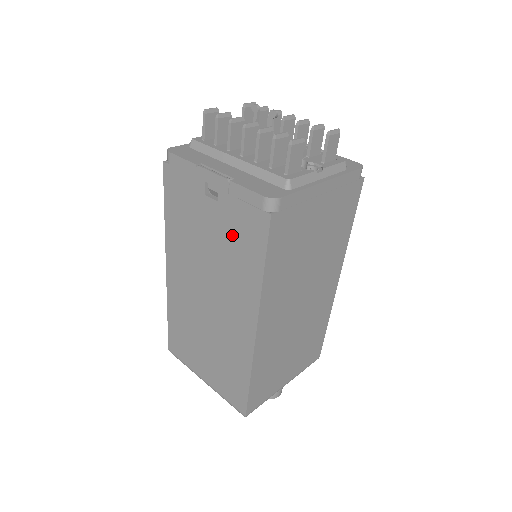
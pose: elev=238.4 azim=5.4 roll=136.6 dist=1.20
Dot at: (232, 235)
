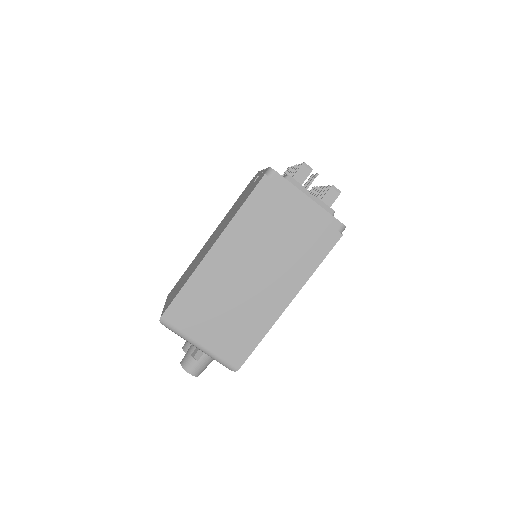
Dot at: occluded
